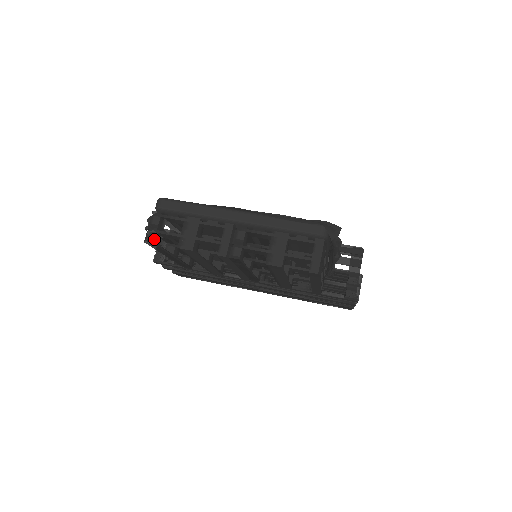
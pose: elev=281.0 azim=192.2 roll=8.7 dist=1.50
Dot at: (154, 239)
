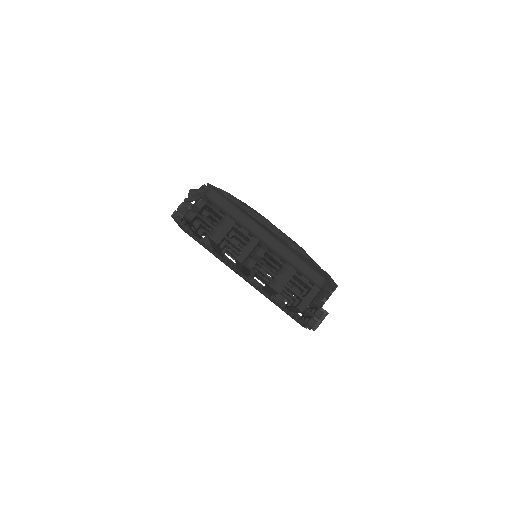
Dot at: (192, 219)
